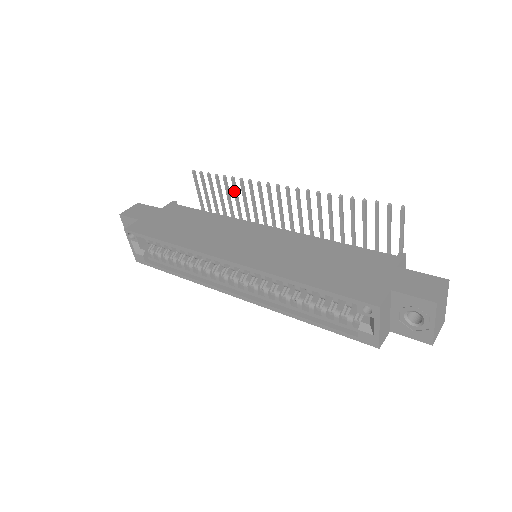
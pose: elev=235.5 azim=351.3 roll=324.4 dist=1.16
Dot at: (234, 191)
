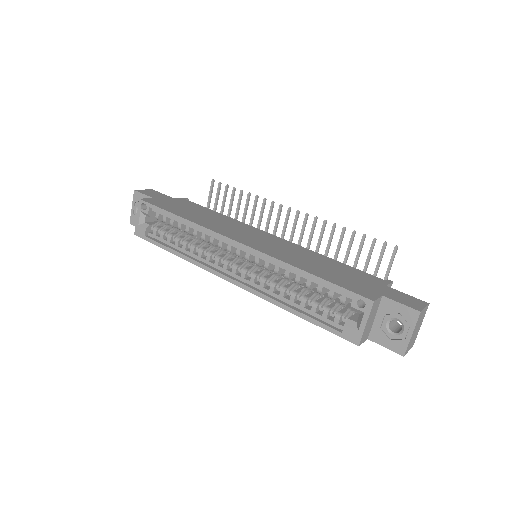
Dot at: (246, 206)
